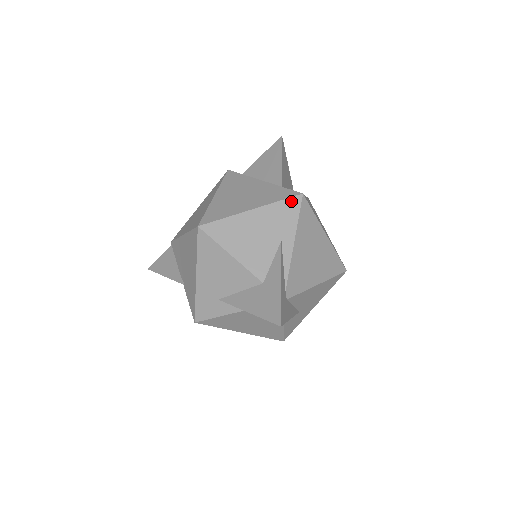
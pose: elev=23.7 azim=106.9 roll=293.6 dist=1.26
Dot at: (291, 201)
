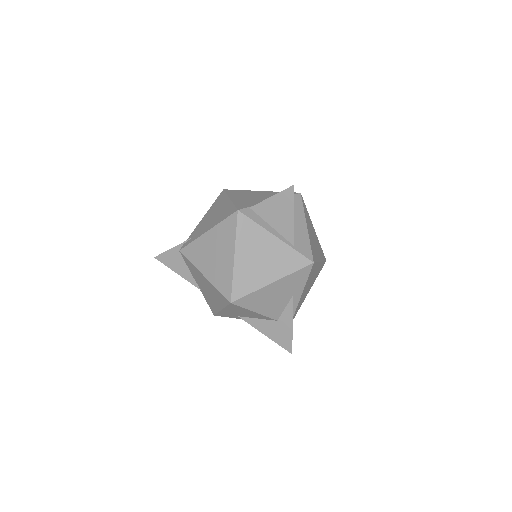
Dot at: (304, 270)
